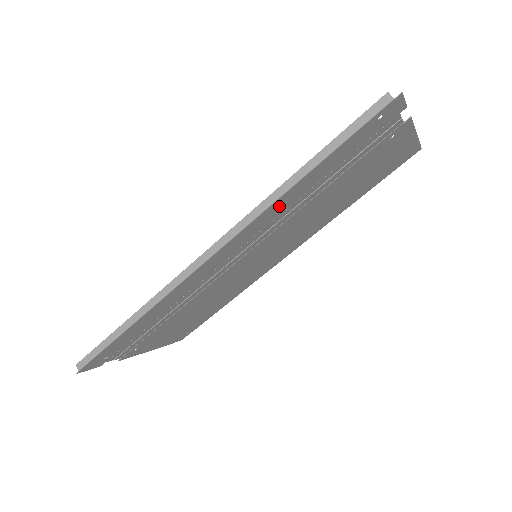
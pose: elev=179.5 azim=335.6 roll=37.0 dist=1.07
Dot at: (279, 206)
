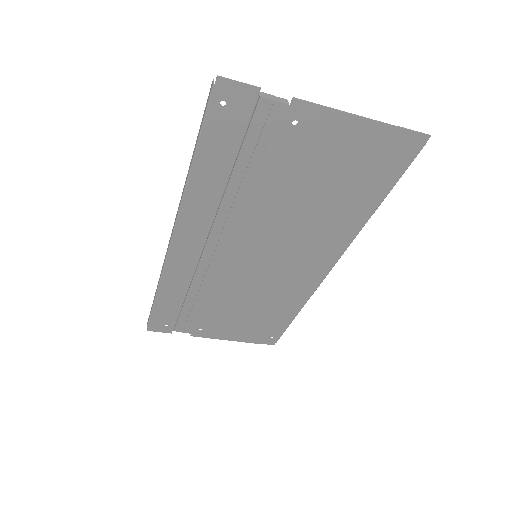
Dot at: (200, 198)
